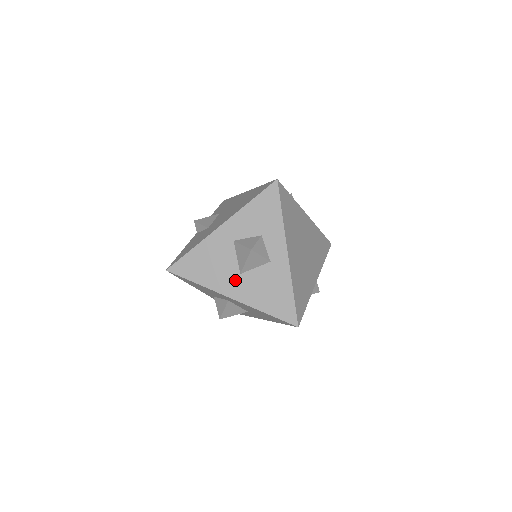
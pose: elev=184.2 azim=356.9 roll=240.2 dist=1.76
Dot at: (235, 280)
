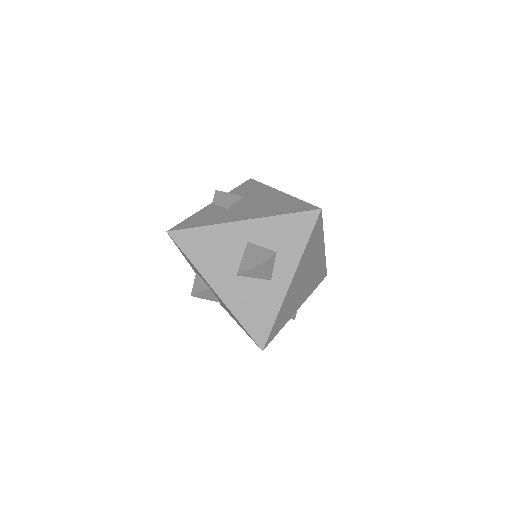
Dot at: (228, 278)
